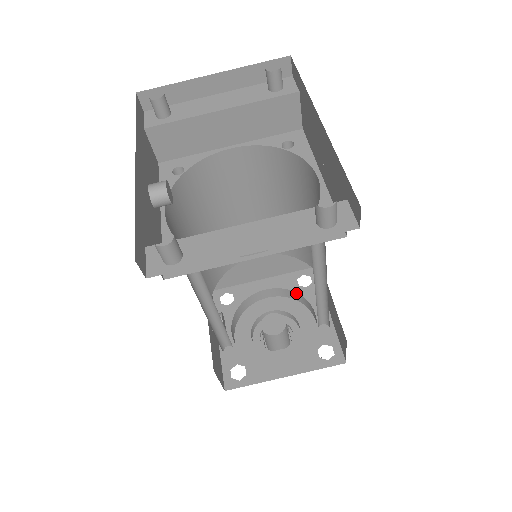
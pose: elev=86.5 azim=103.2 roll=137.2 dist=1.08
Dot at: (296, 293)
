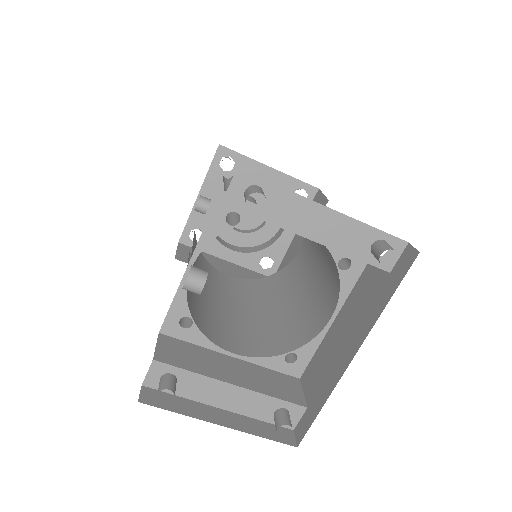
Dot at: occluded
